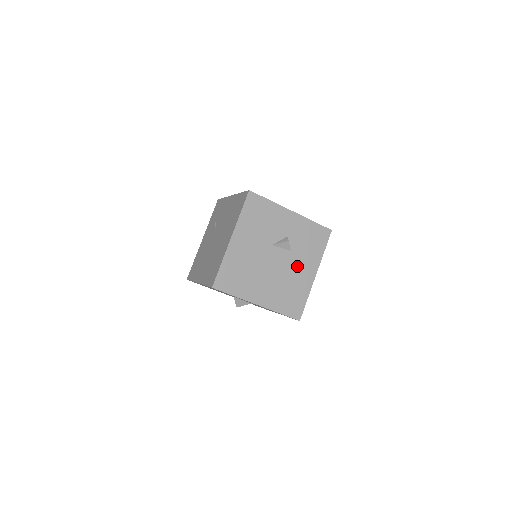
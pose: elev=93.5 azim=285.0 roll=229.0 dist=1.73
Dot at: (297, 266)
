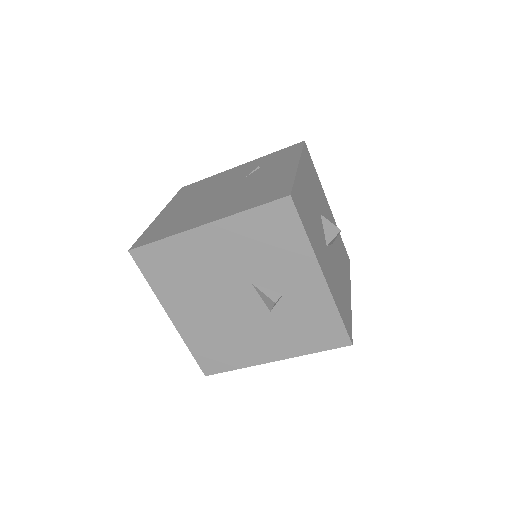
Dot at: (261, 332)
